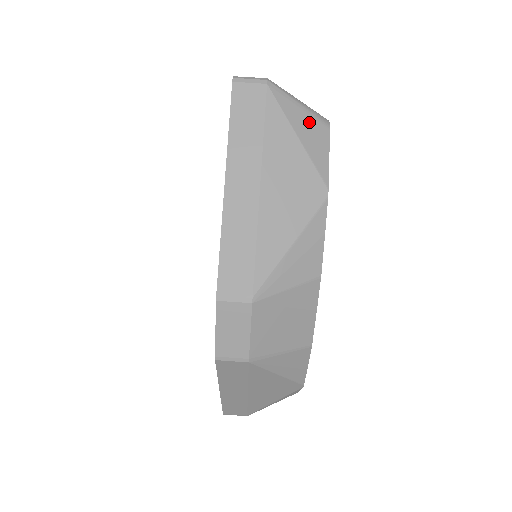
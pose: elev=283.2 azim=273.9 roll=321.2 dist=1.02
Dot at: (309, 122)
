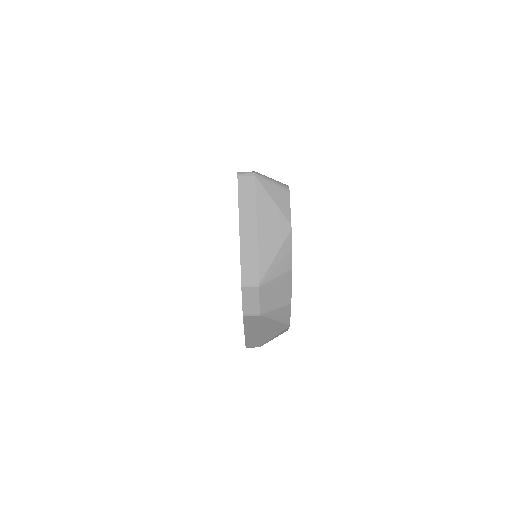
Dot at: (278, 191)
